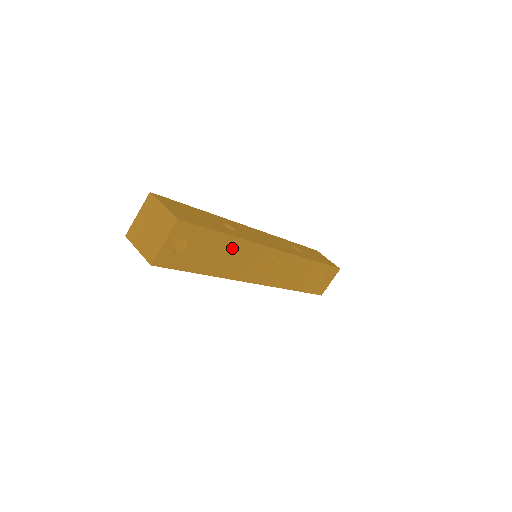
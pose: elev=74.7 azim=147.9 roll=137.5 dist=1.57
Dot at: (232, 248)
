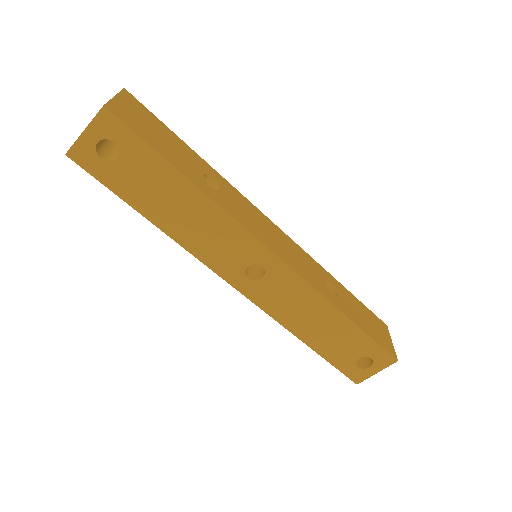
Dot at: (191, 201)
